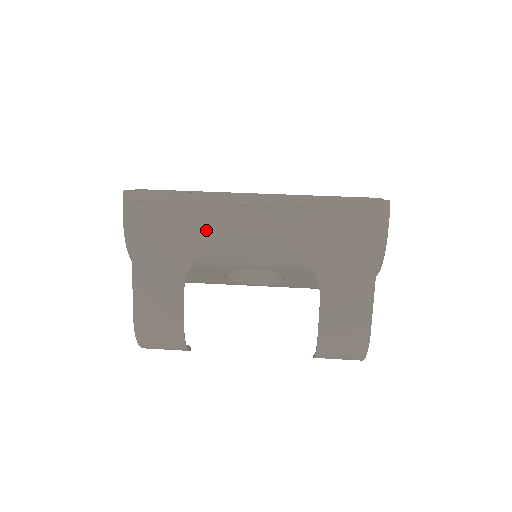
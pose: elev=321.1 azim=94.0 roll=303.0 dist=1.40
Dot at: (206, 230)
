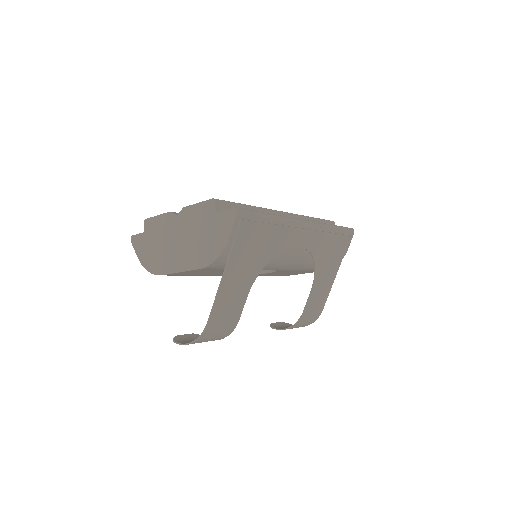
Dot at: (277, 246)
